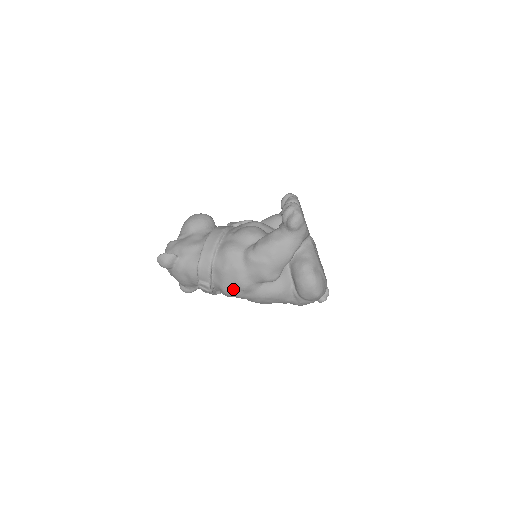
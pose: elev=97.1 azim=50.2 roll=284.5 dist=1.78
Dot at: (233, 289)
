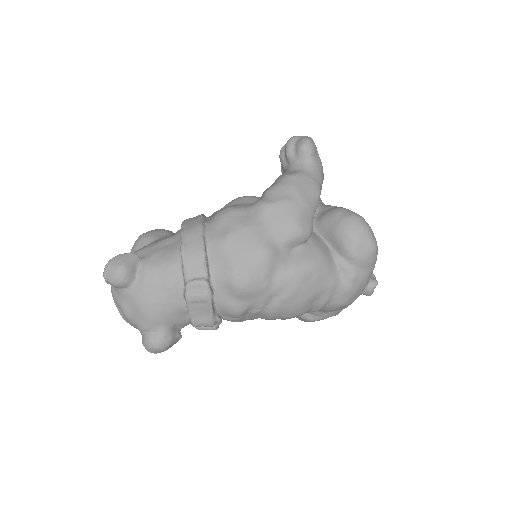
Dot at: (250, 267)
